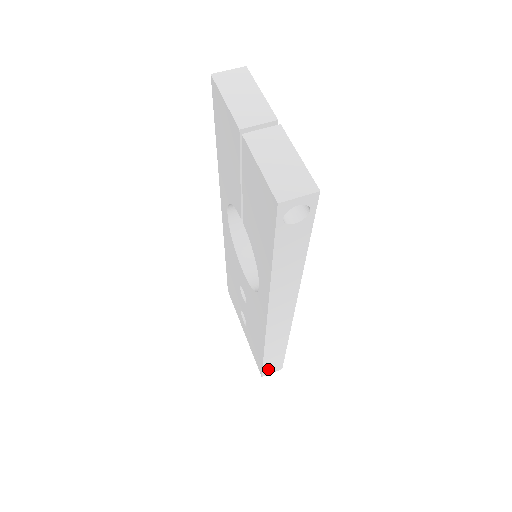
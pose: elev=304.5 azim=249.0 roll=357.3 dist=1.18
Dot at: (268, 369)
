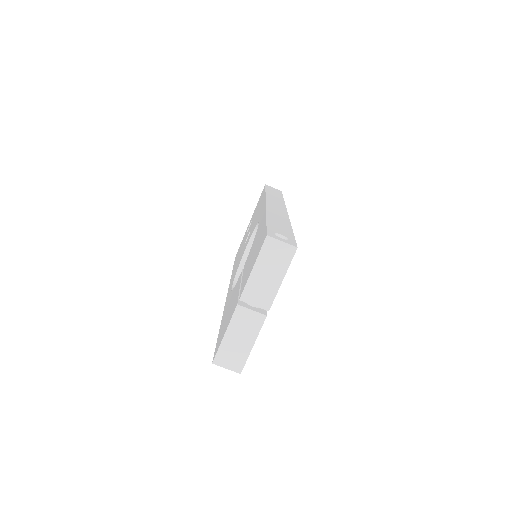
Dot at: occluded
